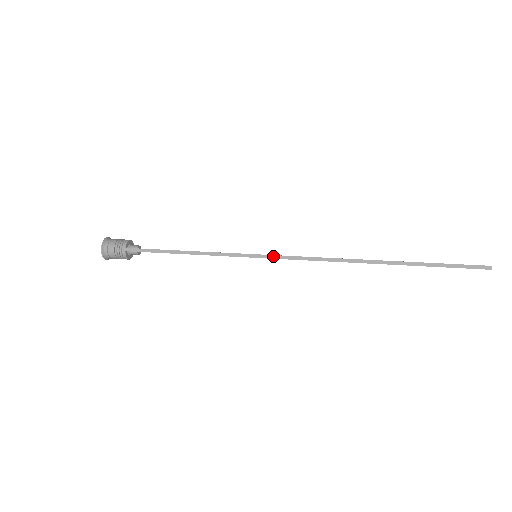
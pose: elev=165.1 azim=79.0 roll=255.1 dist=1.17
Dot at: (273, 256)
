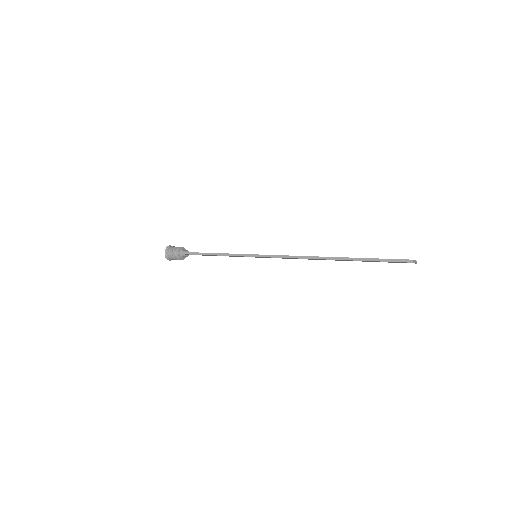
Dot at: (264, 255)
